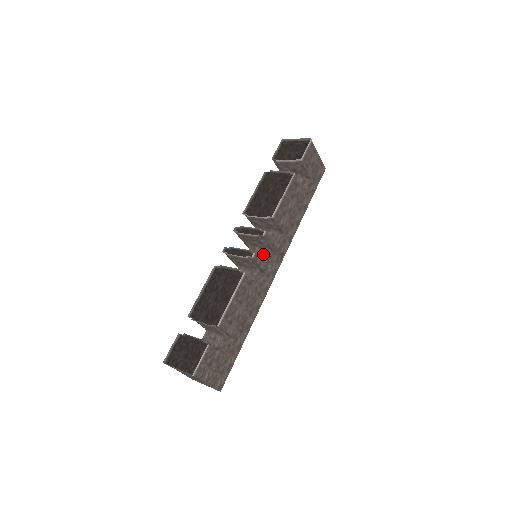
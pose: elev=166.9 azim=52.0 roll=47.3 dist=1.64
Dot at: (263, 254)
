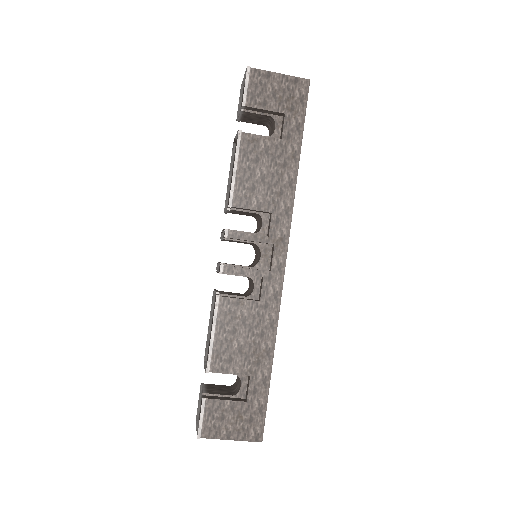
Dot at: (258, 251)
